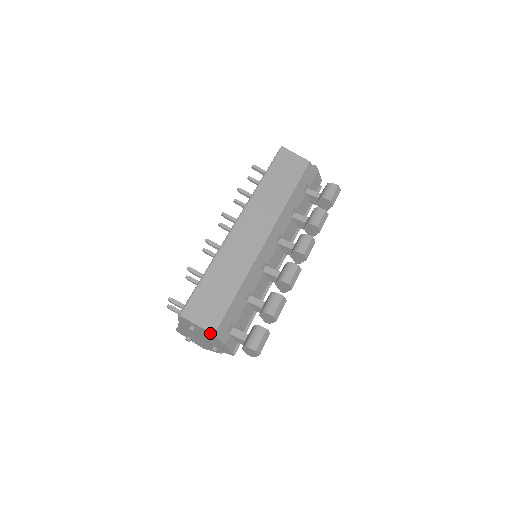
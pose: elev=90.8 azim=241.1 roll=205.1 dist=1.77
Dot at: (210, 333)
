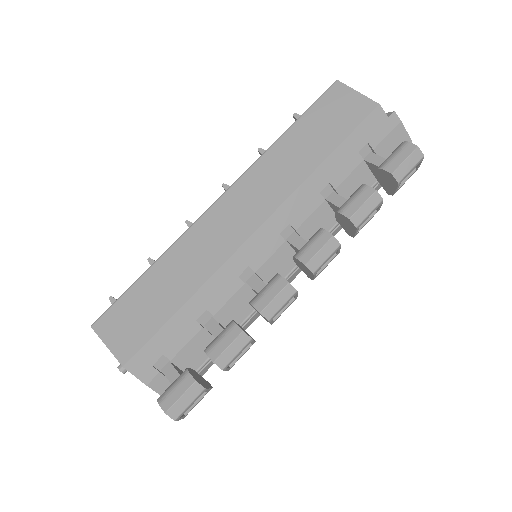
Dot at: (121, 363)
